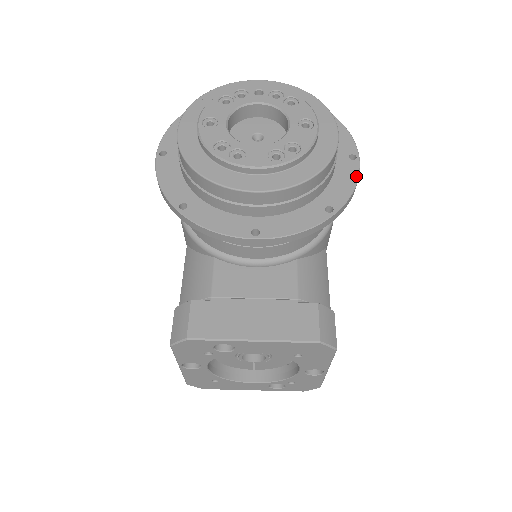
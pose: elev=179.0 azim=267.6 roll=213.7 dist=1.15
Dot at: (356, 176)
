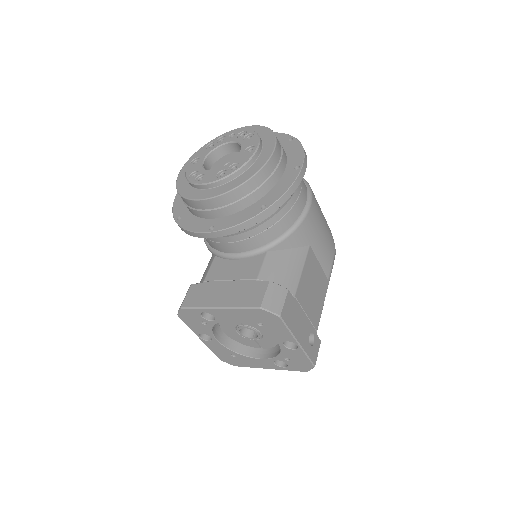
Dot at: (293, 181)
